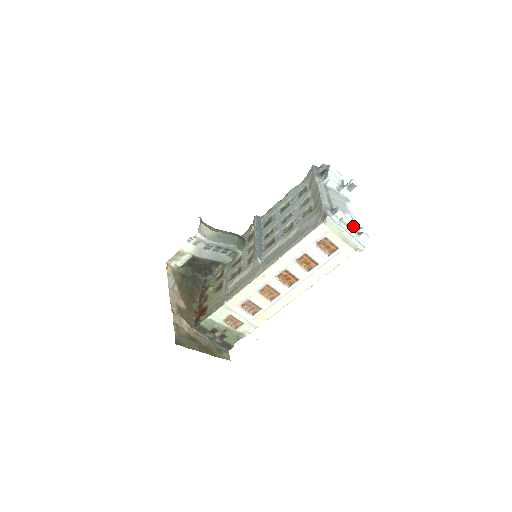
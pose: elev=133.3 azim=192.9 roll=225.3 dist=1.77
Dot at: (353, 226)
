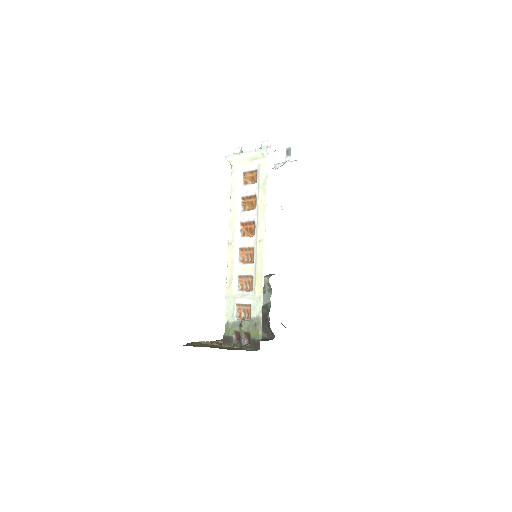
Dot at: occluded
